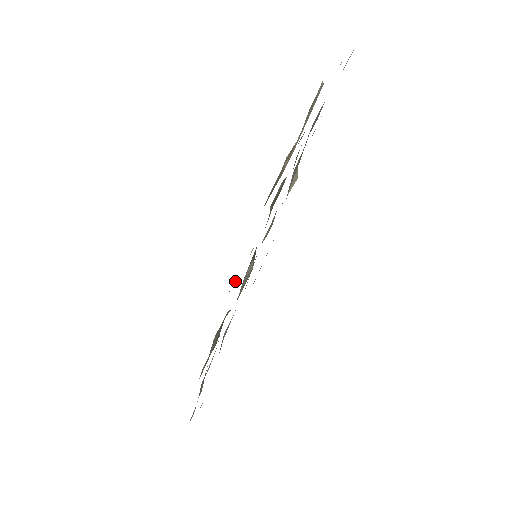
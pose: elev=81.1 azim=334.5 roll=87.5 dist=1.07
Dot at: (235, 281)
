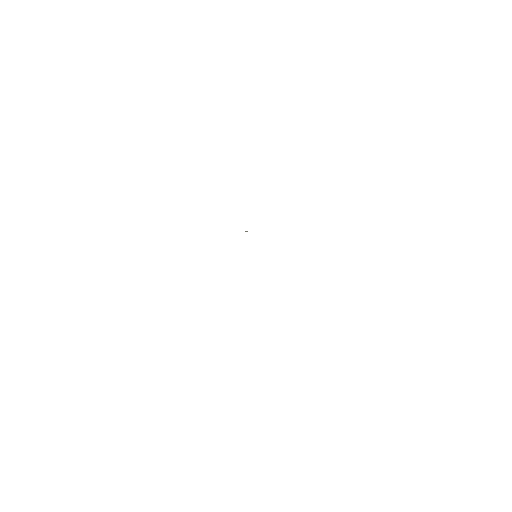
Dot at: occluded
